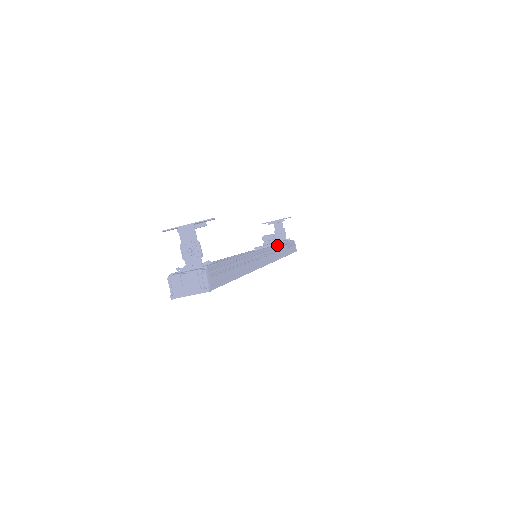
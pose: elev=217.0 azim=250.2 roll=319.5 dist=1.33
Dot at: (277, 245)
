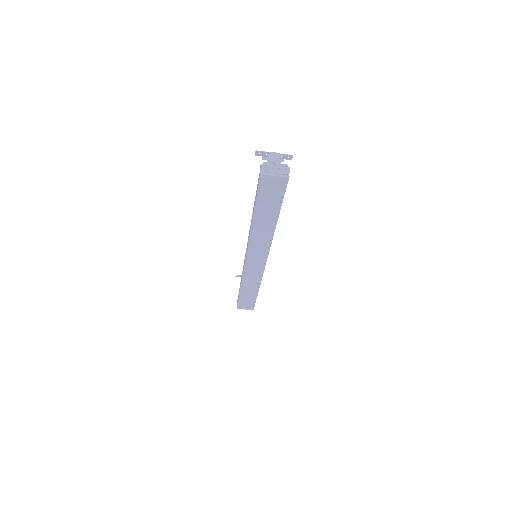
Dot at: occluded
